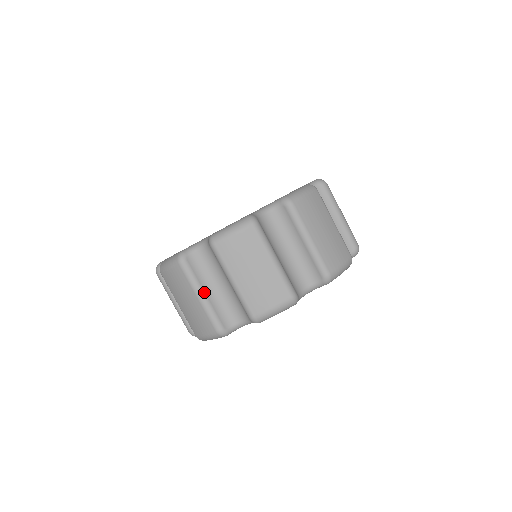
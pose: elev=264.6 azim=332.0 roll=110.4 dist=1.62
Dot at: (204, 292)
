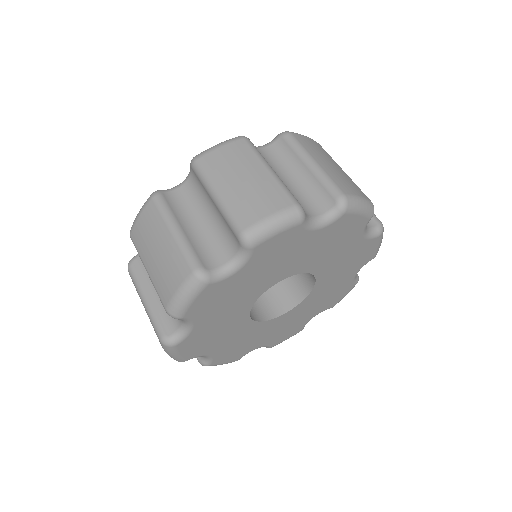
Dot at: (273, 170)
